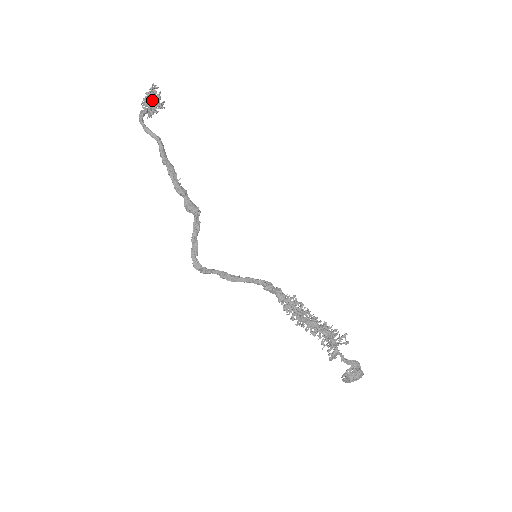
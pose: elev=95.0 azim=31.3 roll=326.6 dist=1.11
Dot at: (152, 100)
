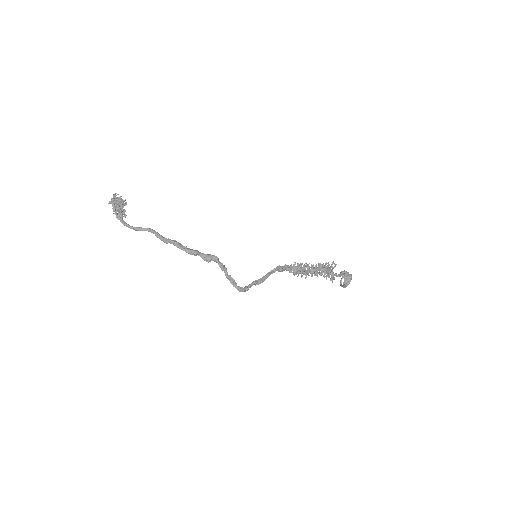
Dot at: (119, 205)
